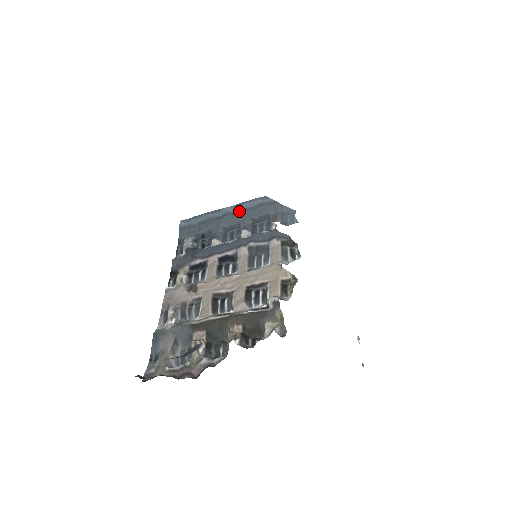
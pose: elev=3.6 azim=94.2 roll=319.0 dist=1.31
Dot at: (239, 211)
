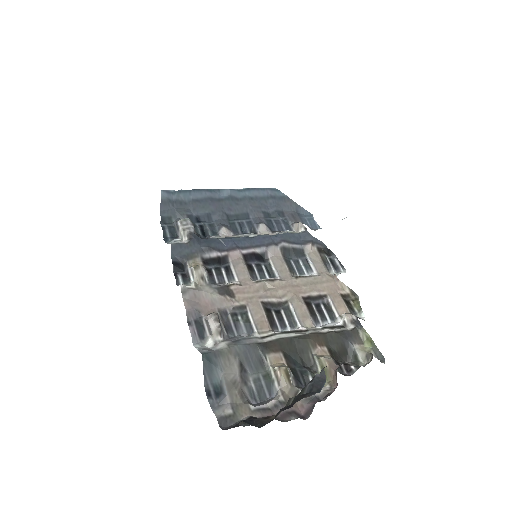
Dot at: (246, 198)
